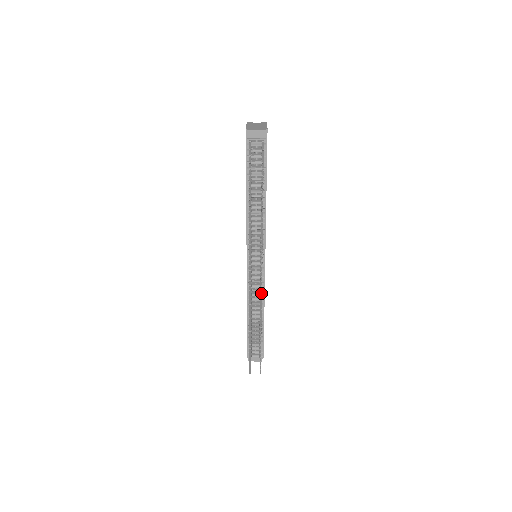
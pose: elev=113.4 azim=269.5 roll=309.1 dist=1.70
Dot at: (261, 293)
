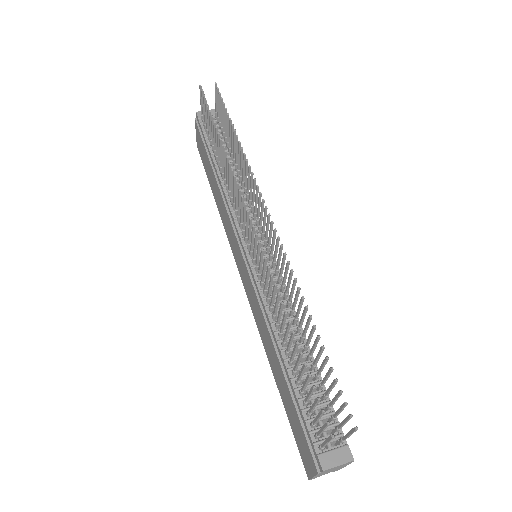
Dot at: (280, 247)
